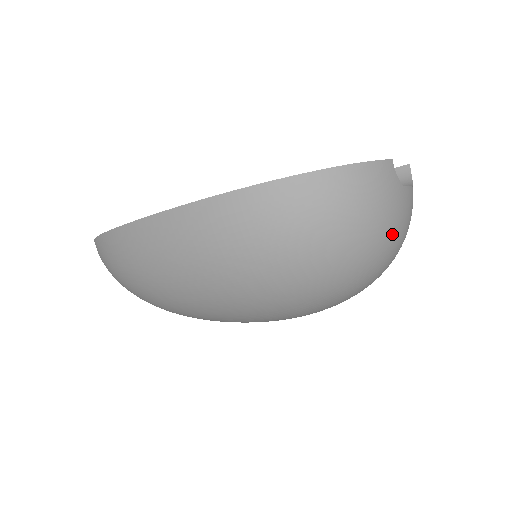
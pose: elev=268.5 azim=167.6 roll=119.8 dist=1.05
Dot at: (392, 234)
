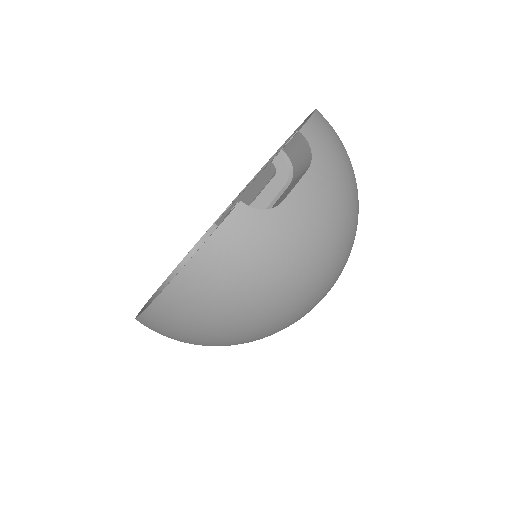
Dot at: (300, 256)
